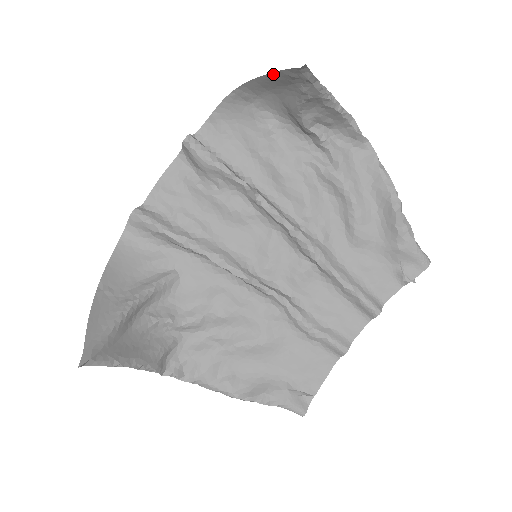
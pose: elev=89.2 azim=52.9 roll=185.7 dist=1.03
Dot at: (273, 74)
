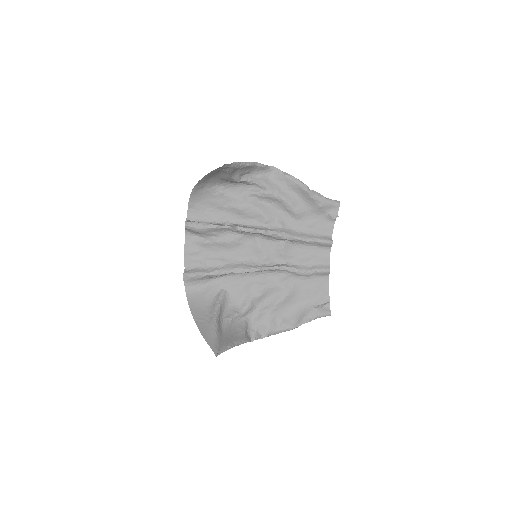
Dot at: (209, 173)
